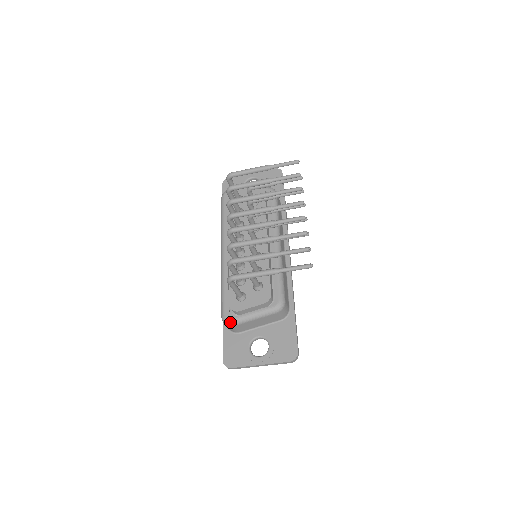
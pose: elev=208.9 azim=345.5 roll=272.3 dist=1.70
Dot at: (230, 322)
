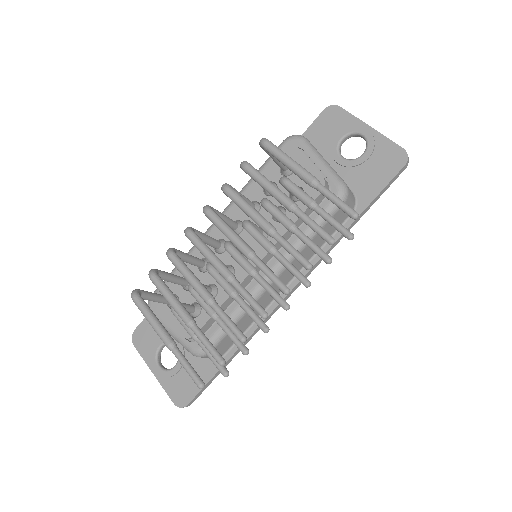
Dot at: occluded
